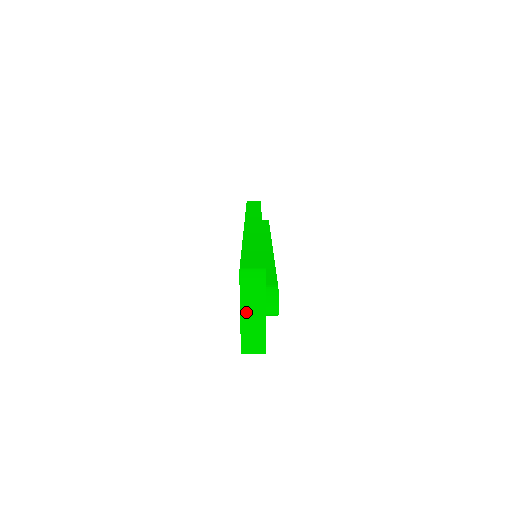
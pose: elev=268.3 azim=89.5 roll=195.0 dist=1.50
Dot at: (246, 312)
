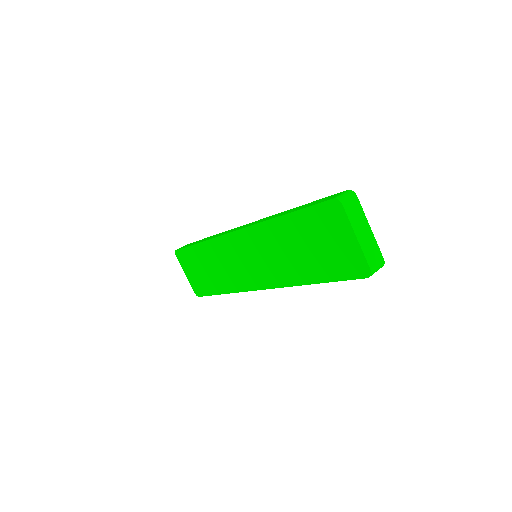
Dot at: (358, 232)
